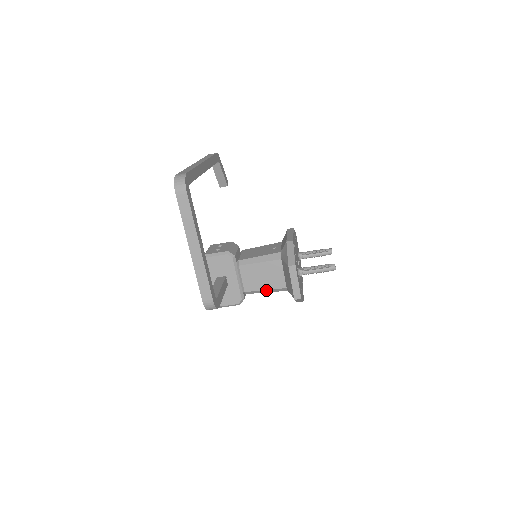
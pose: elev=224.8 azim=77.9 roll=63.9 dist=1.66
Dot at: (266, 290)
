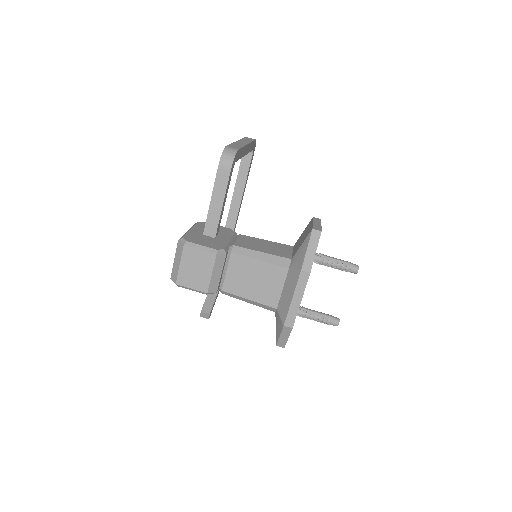
Dot at: (262, 254)
